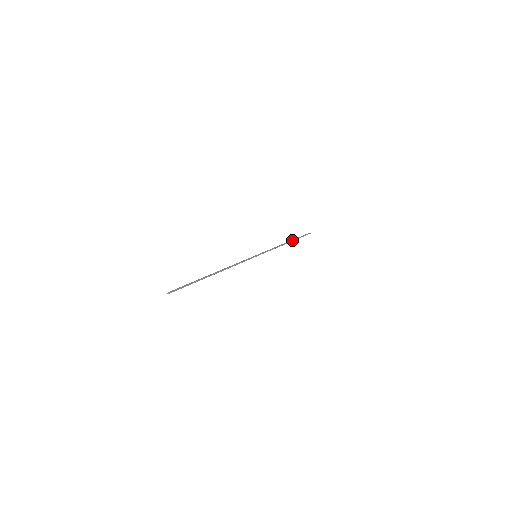
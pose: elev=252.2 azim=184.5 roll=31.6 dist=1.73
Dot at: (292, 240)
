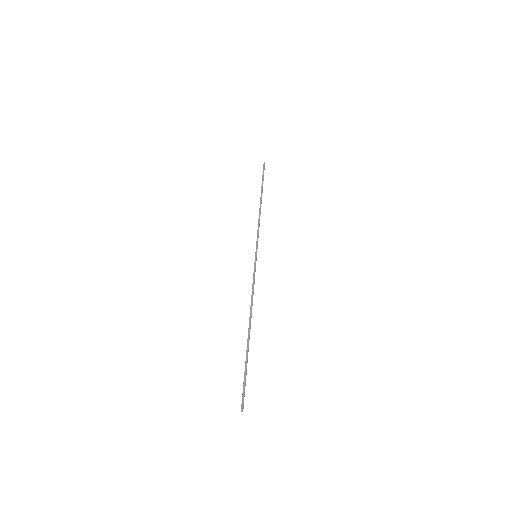
Dot at: (261, 193)
